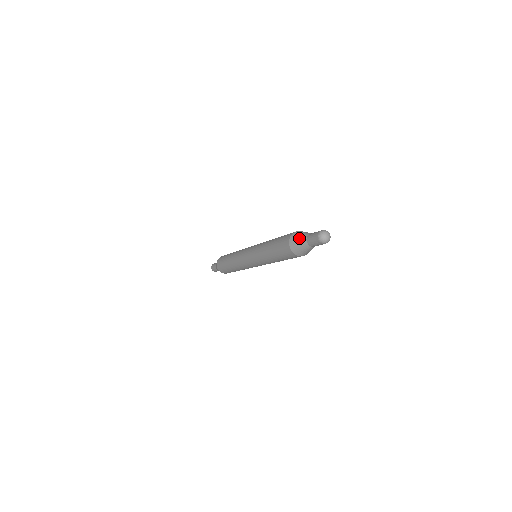
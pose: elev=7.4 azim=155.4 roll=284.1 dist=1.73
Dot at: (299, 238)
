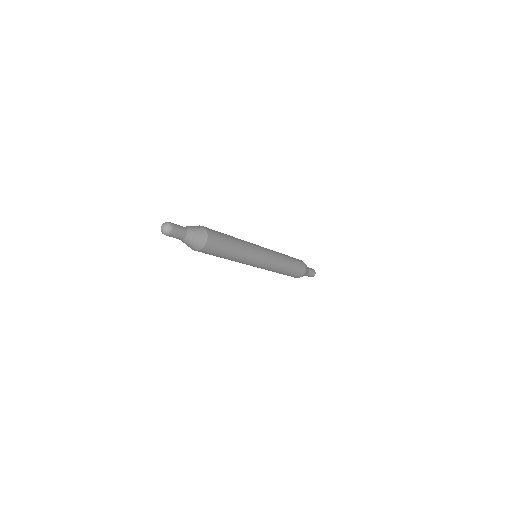
Dot at: occluded
